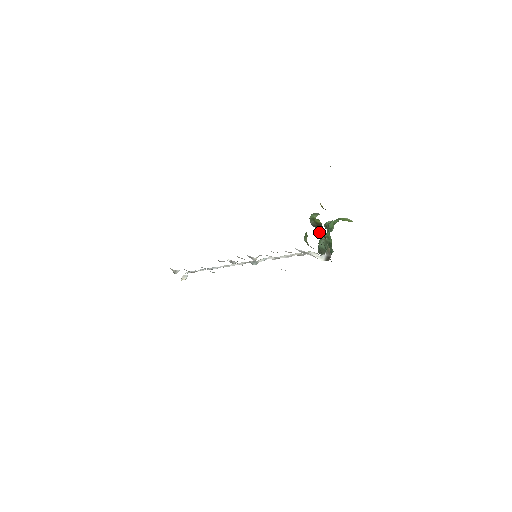
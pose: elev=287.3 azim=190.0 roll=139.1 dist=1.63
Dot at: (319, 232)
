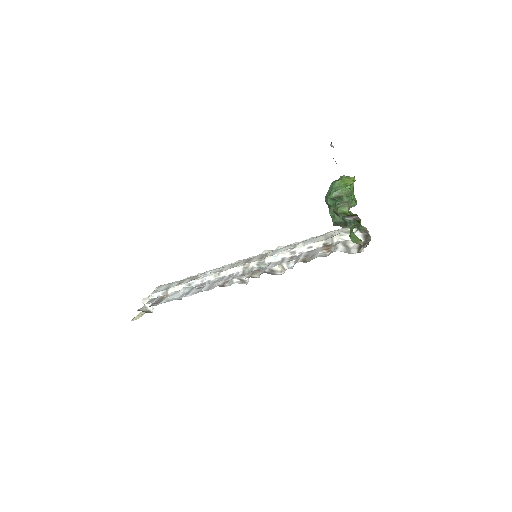
Dot at: occluded
